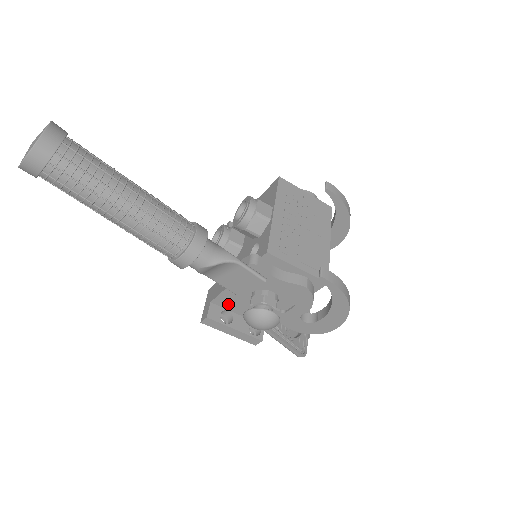
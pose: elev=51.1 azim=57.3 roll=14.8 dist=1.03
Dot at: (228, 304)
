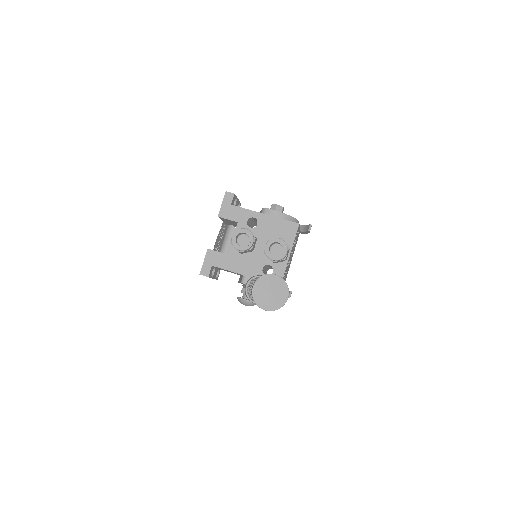
Dot at: (220, 268)
